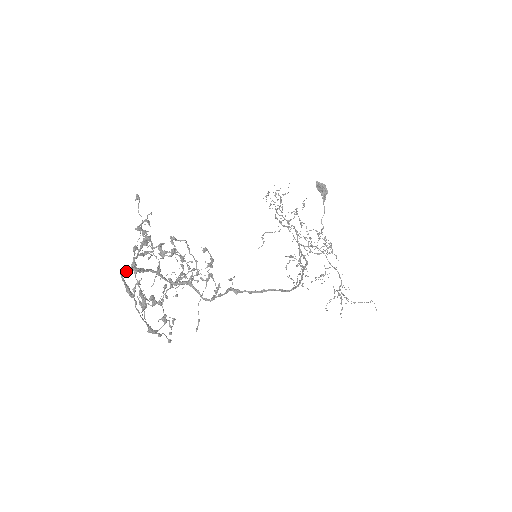
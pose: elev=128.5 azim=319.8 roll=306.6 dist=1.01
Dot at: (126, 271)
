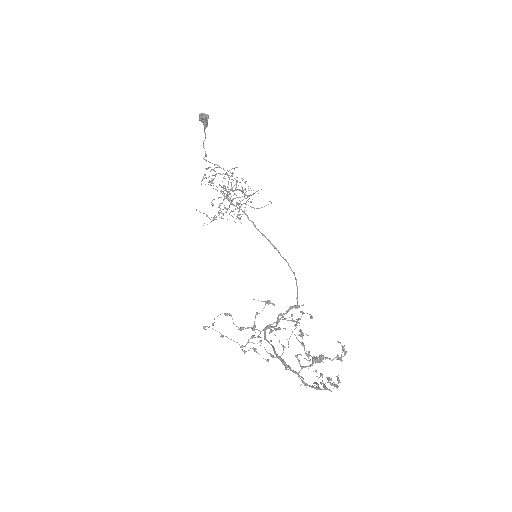
Dot at: (302, 380)
